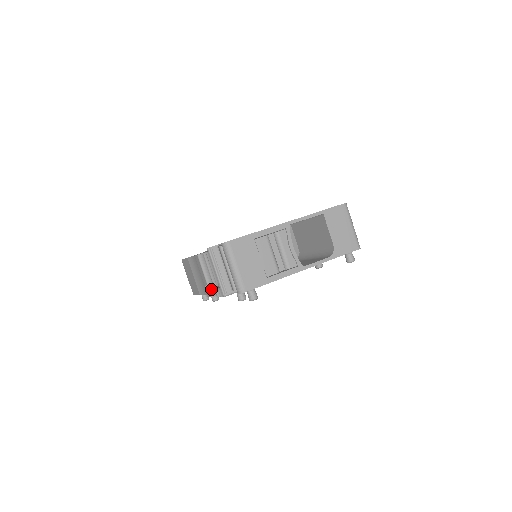
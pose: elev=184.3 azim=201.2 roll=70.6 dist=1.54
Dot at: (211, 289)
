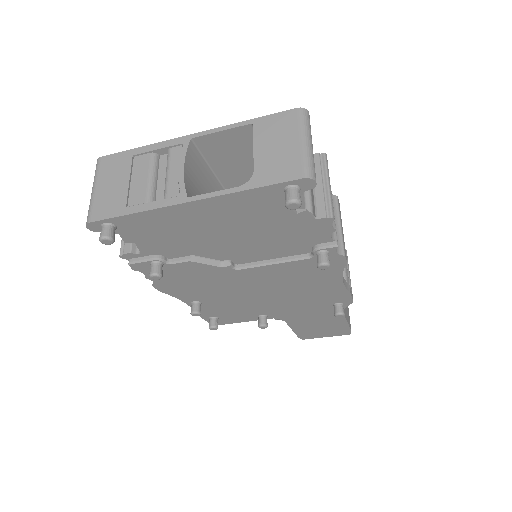
Dot at: occluded
